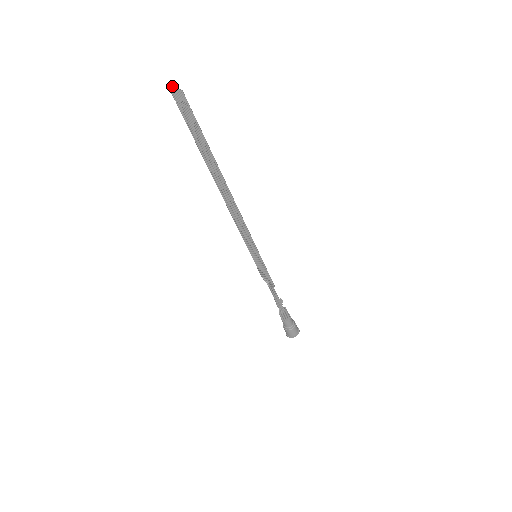
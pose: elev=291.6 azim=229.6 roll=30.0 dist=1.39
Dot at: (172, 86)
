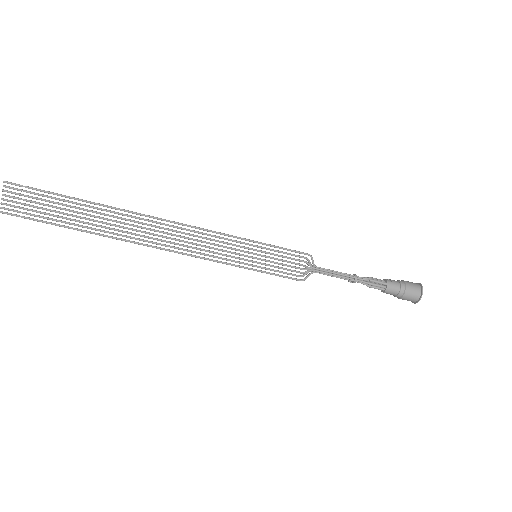
Dot at: (1, 204)
